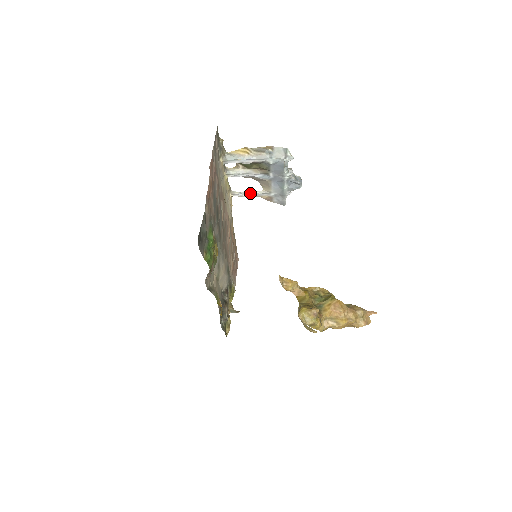
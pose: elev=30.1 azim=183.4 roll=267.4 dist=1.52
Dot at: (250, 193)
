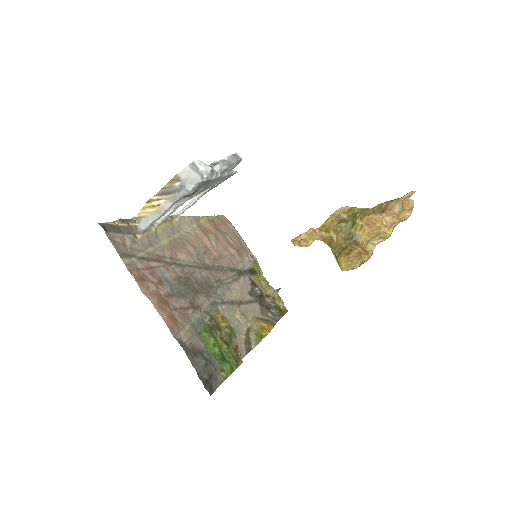
Dot at: (193, 202)
